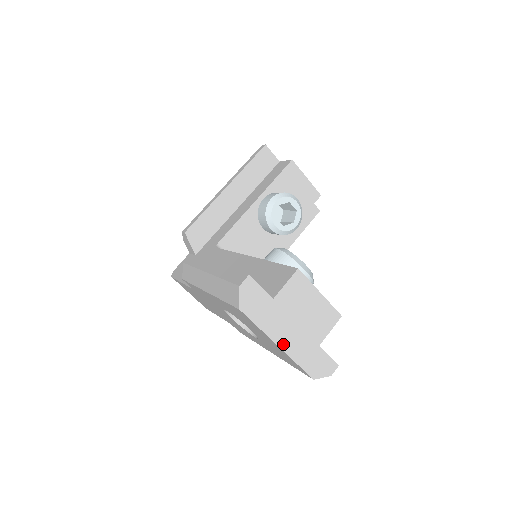
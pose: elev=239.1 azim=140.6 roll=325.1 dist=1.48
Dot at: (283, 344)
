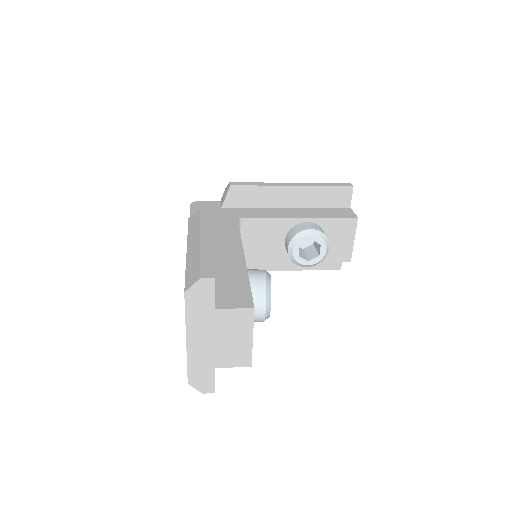
Dot at: (191, 342)
